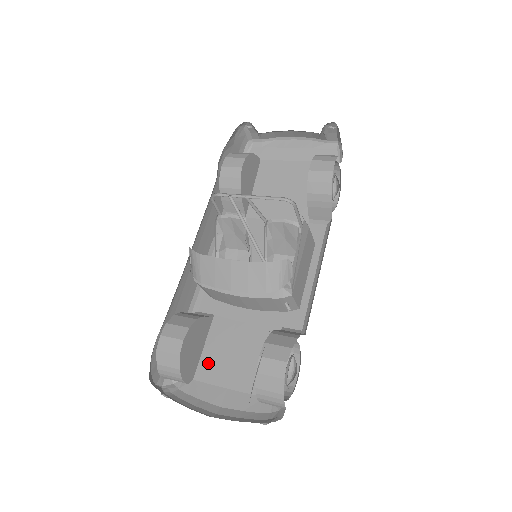
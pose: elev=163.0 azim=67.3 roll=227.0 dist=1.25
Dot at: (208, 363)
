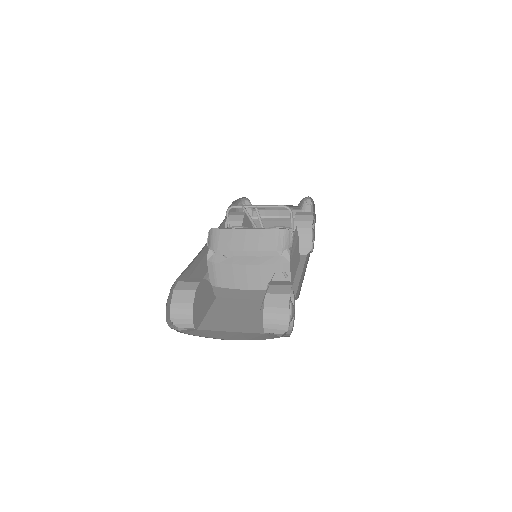
Dot at: (212, 320)
